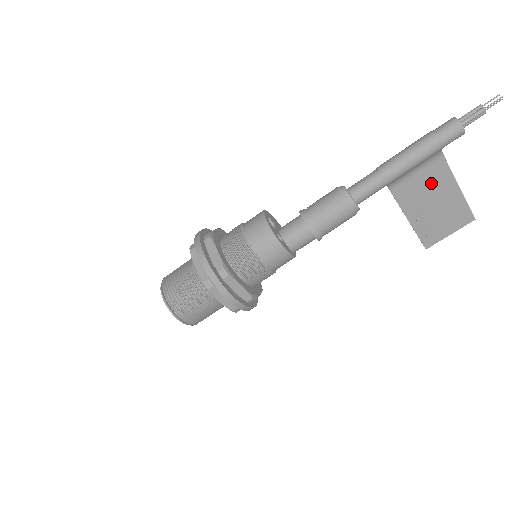
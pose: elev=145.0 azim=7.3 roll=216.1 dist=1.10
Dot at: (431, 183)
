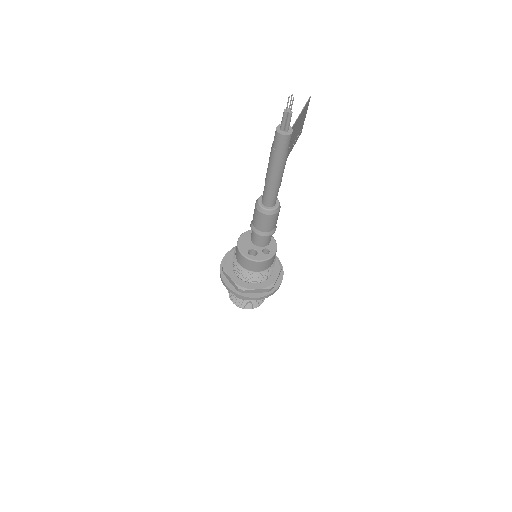
Dot at: occluded
